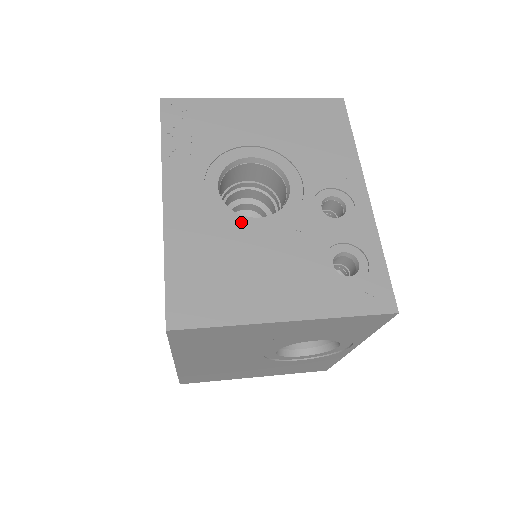
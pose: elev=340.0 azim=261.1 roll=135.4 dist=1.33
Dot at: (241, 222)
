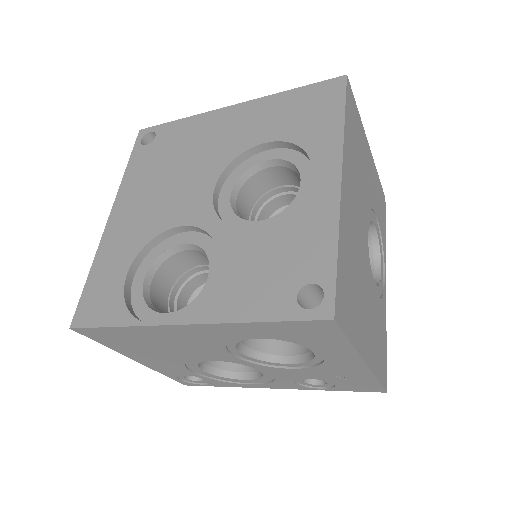
Dot at: occluded
